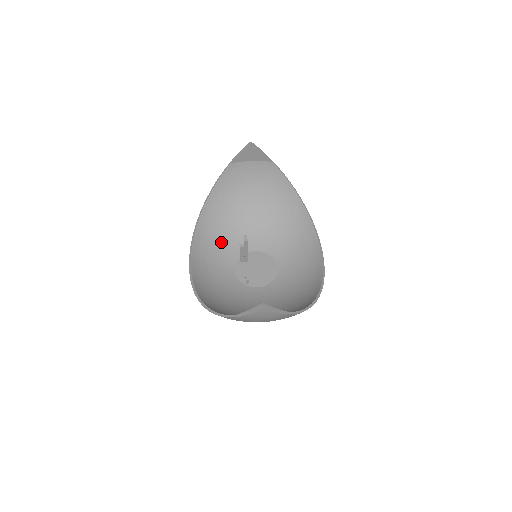
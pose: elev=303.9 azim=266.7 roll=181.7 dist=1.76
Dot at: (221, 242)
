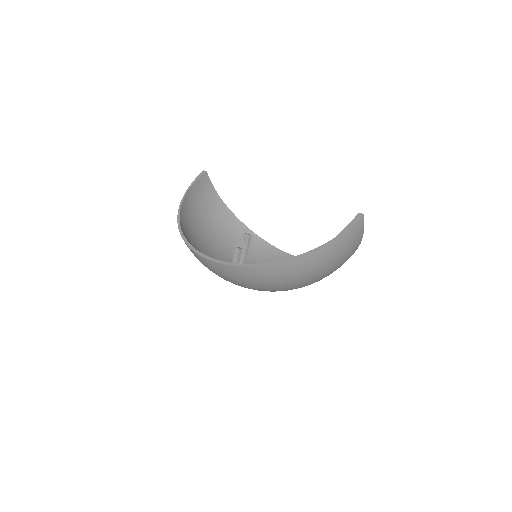
Dot at: occluded
